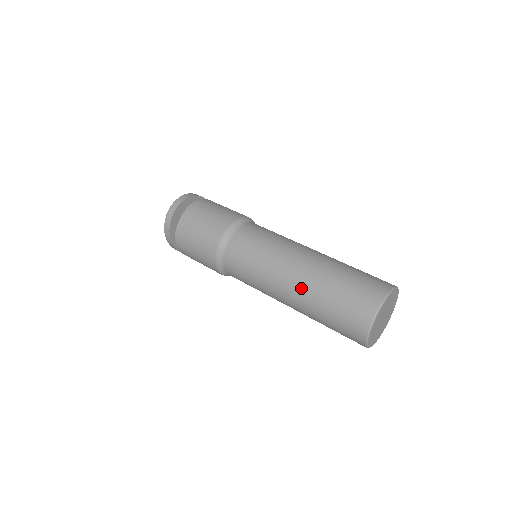
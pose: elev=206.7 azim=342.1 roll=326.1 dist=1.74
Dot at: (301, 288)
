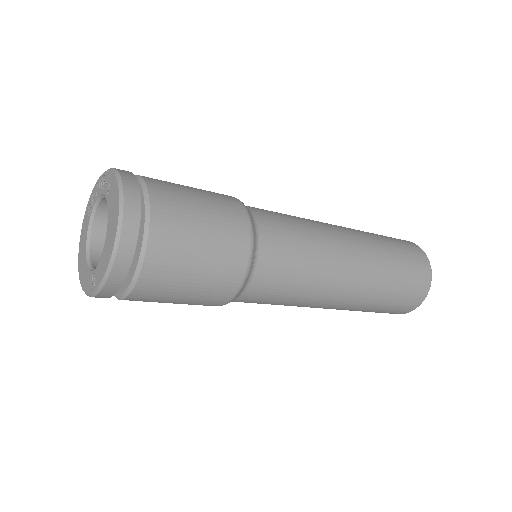
Dot at: (367, 281)
